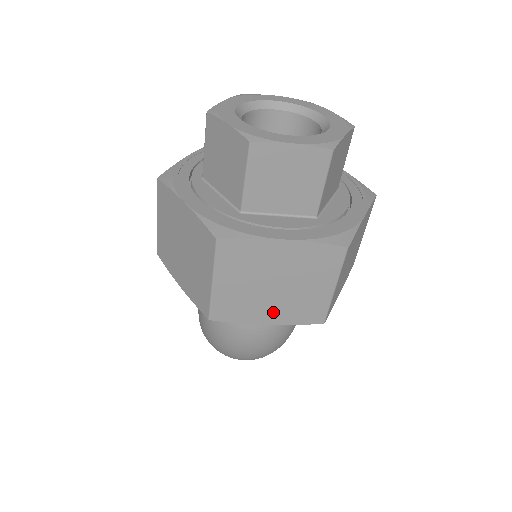
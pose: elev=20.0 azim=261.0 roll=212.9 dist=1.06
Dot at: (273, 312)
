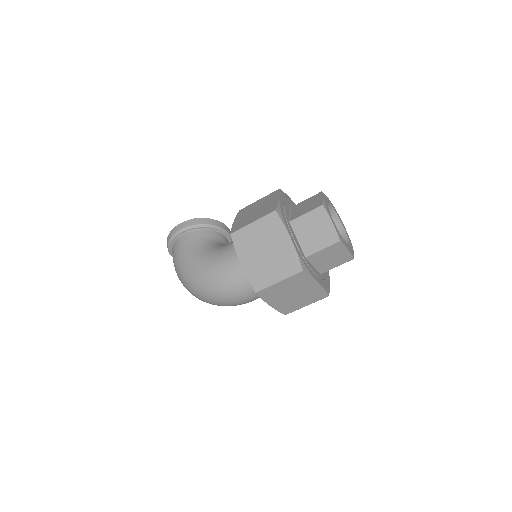
Dot at: (278, 302)
